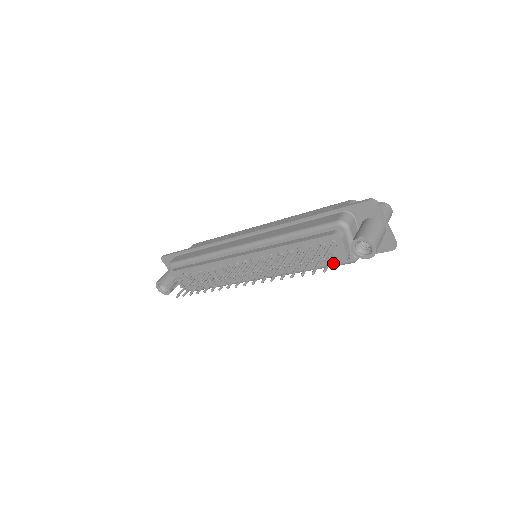
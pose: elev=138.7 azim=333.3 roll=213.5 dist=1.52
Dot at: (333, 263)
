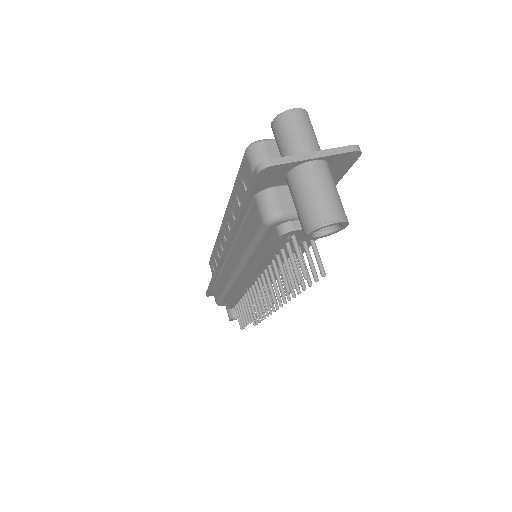
Dot at: occluded
